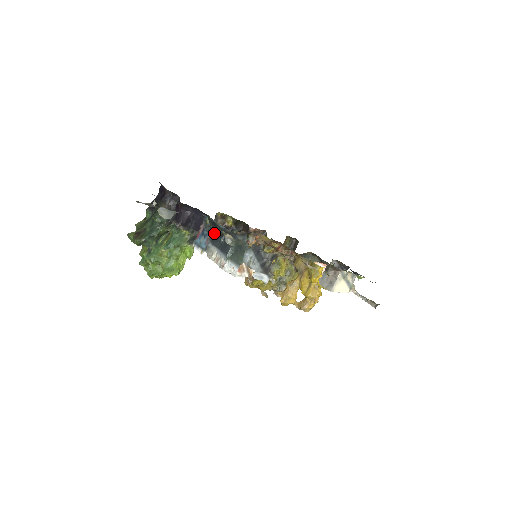
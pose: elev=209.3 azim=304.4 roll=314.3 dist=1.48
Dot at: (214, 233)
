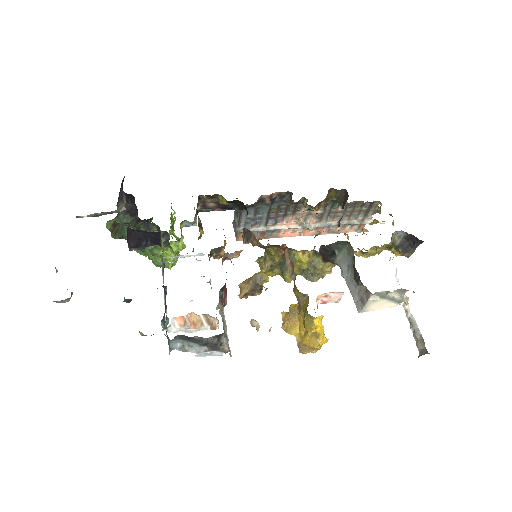
Dot at: occluded
